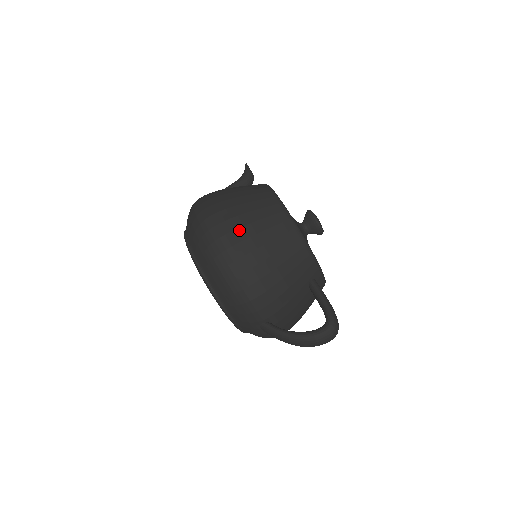
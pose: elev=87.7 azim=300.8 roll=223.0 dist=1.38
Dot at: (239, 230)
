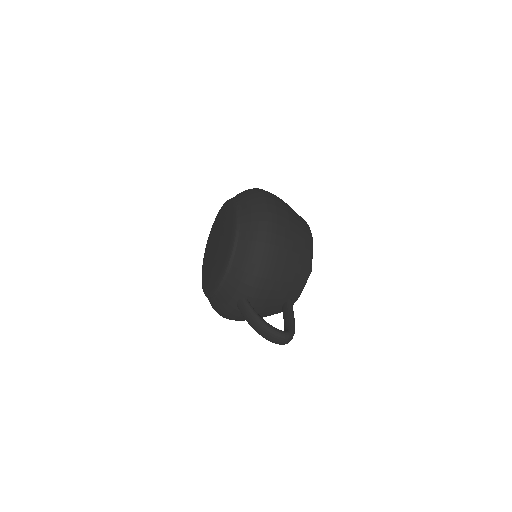
Dot at: (286, 229)
